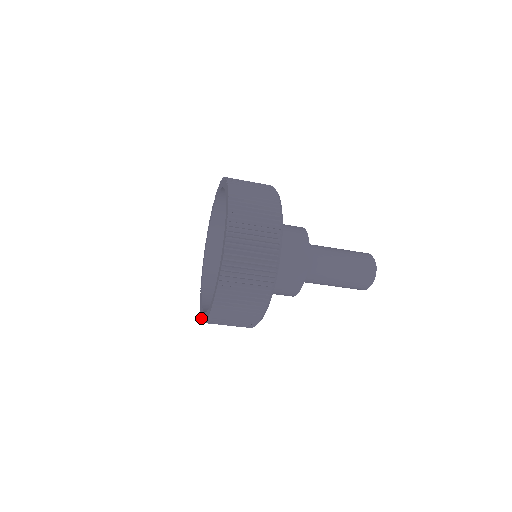
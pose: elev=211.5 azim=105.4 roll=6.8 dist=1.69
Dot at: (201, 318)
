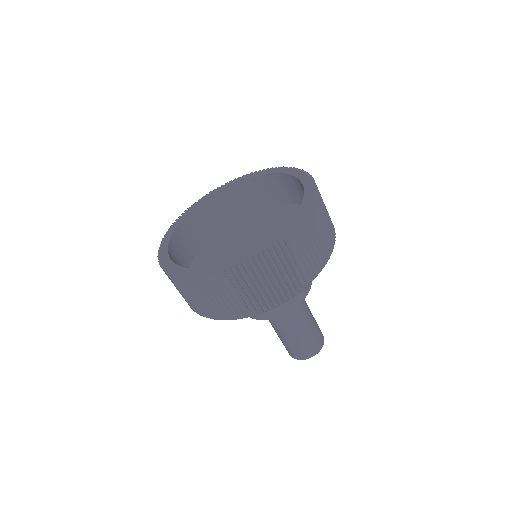
Dot at: (226, 269)
